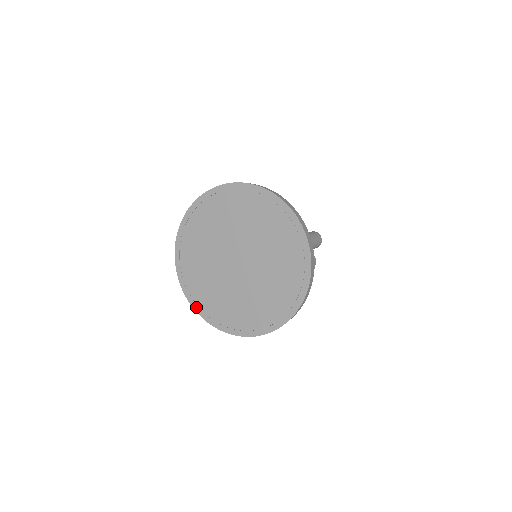
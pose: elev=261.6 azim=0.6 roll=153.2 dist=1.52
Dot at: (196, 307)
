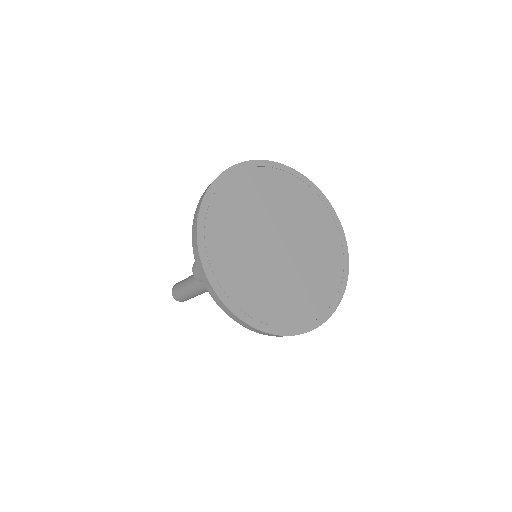
Dot at: (254, 322)
